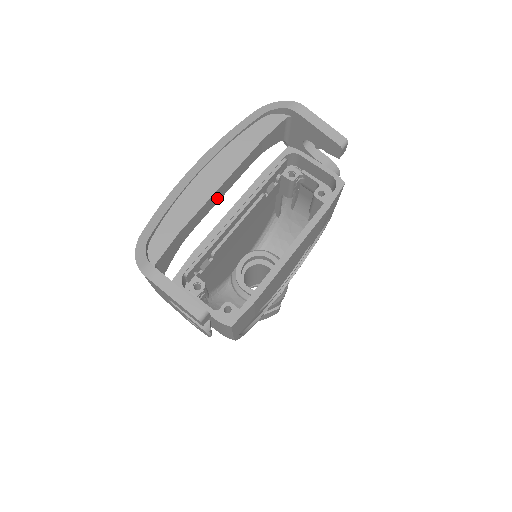
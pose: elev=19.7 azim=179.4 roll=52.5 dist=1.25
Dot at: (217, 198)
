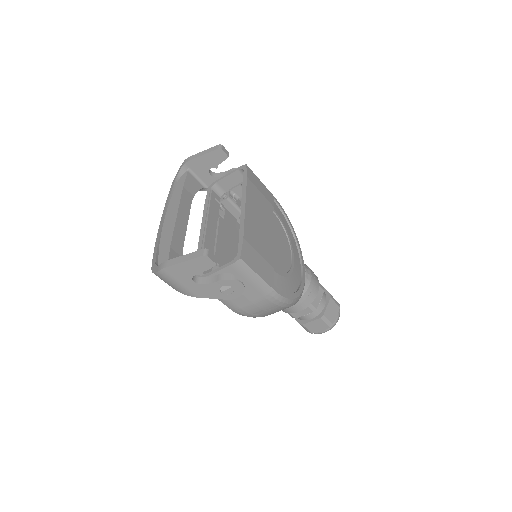
Dot at: (183, 226)
